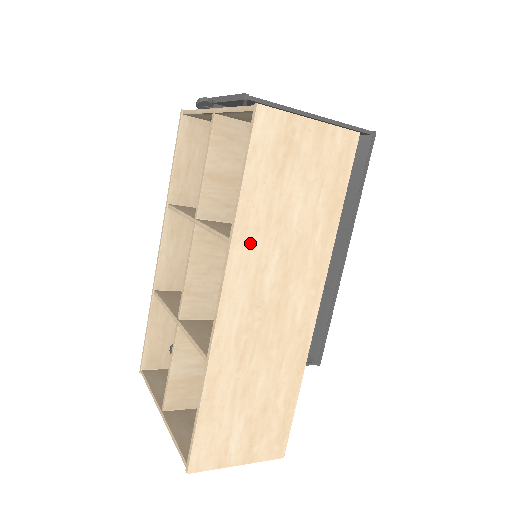
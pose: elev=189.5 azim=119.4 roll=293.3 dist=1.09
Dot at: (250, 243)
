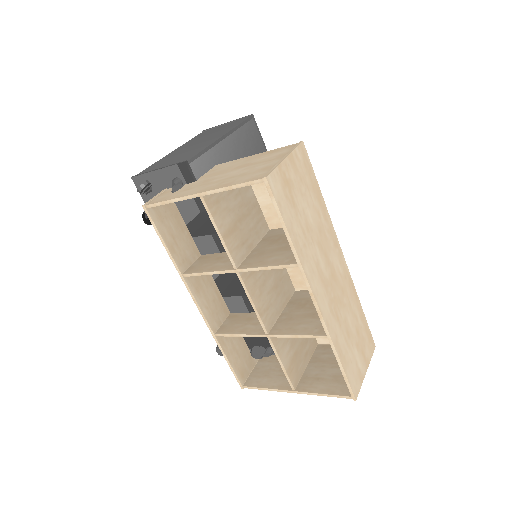
Dot at: (307, 256)
